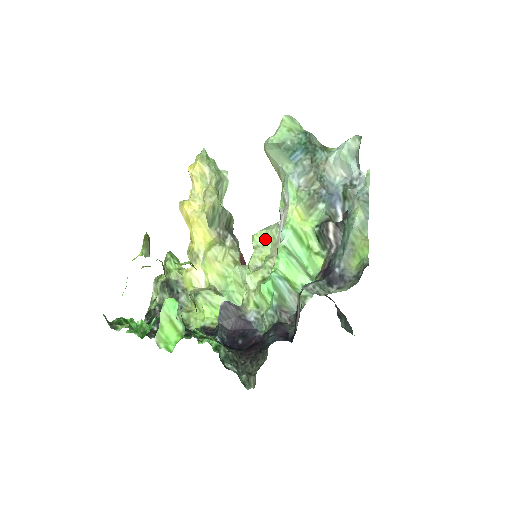
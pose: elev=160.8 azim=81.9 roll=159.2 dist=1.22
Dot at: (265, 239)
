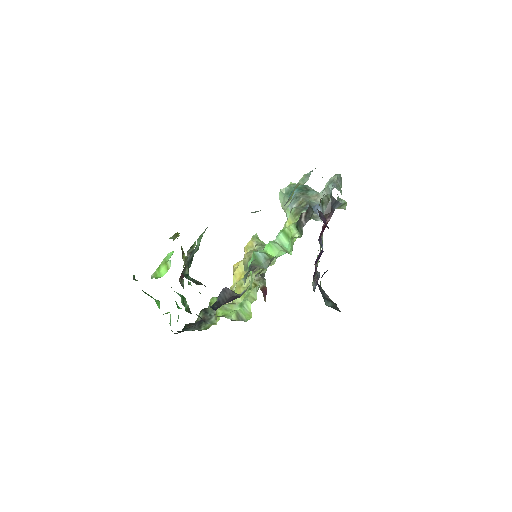
Dot at: (274, 258)
